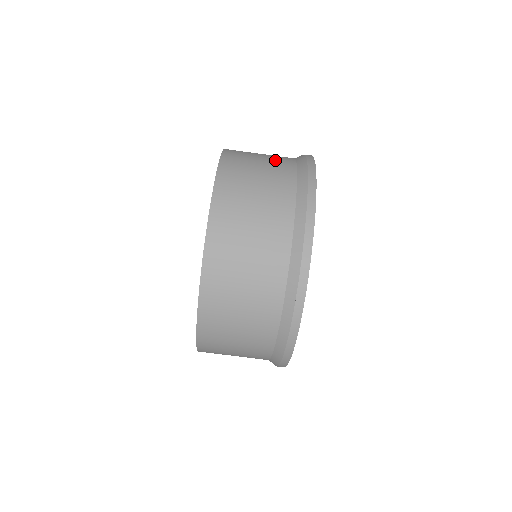
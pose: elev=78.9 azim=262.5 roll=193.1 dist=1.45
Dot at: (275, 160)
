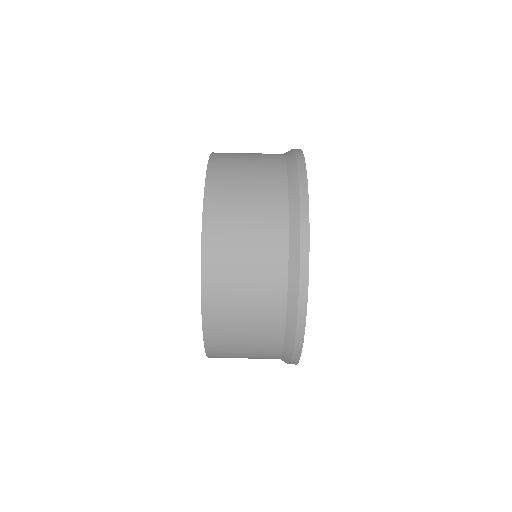
Dot at: occluded
